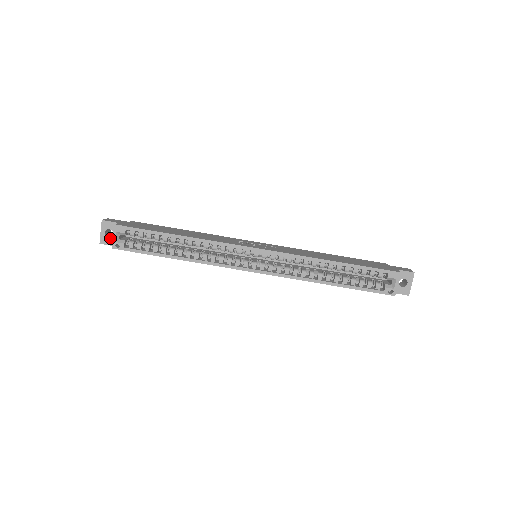
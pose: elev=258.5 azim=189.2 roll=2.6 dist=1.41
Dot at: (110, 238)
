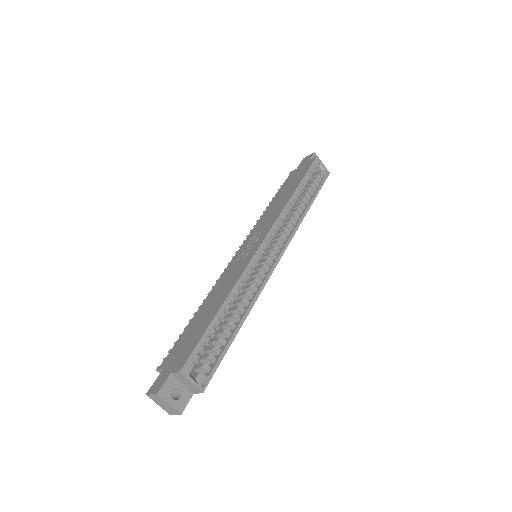
Dot at: (181, 396)
